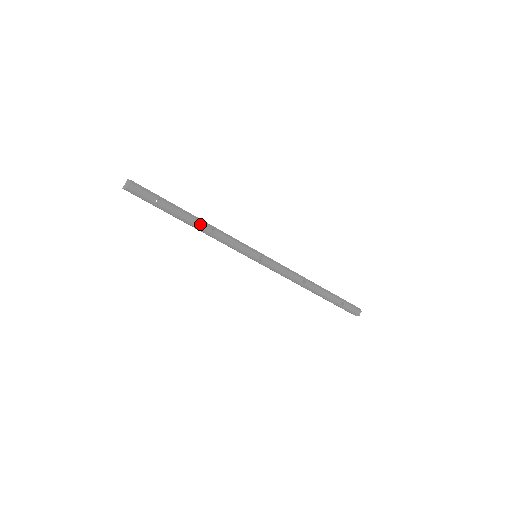
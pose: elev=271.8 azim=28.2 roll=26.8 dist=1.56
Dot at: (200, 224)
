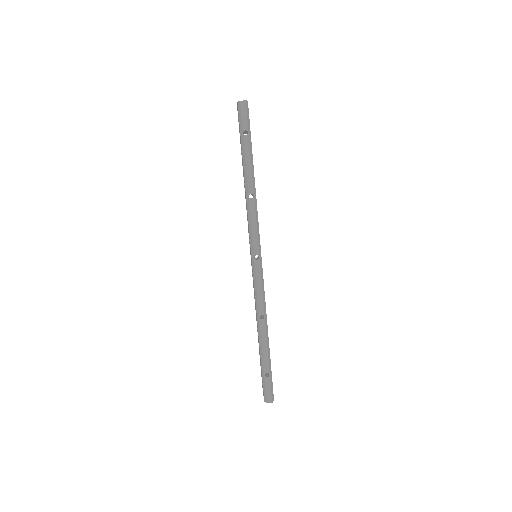
Dot at: (250, 180)
